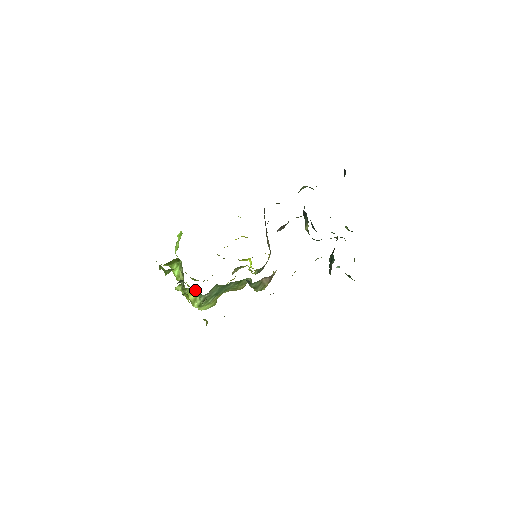
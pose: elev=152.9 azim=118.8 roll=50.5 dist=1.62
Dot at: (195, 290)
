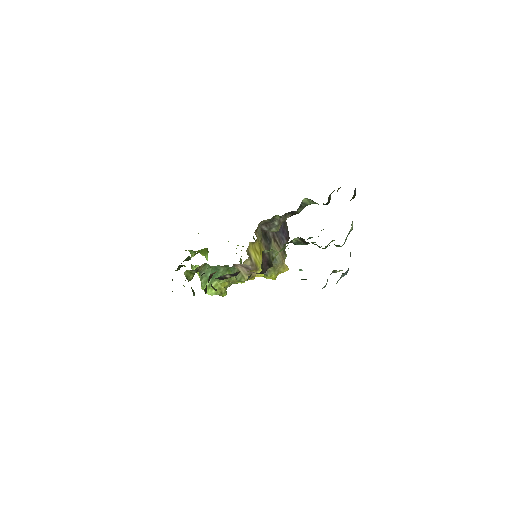
Dot at: occluded
